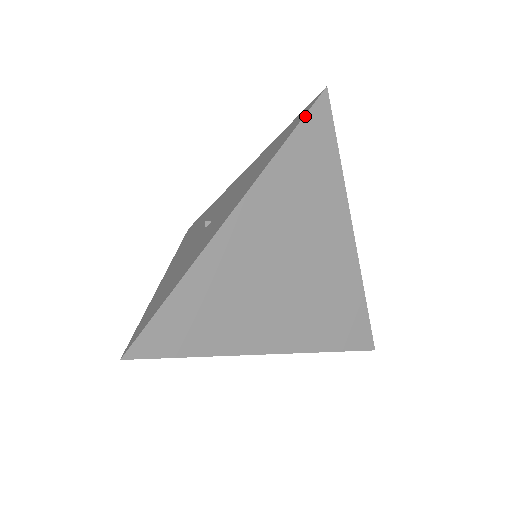
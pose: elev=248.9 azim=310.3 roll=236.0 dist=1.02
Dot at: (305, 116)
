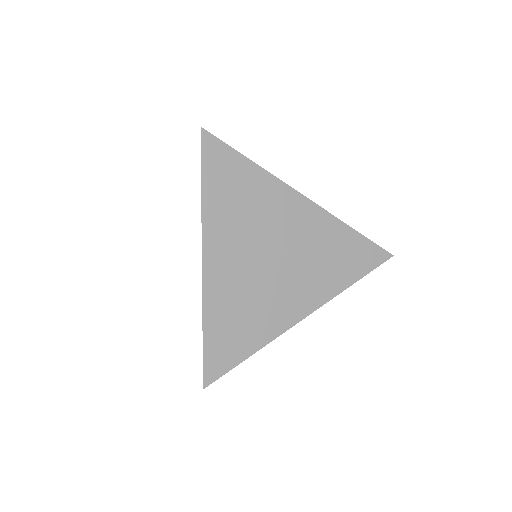
Dot at: (201, 159)
